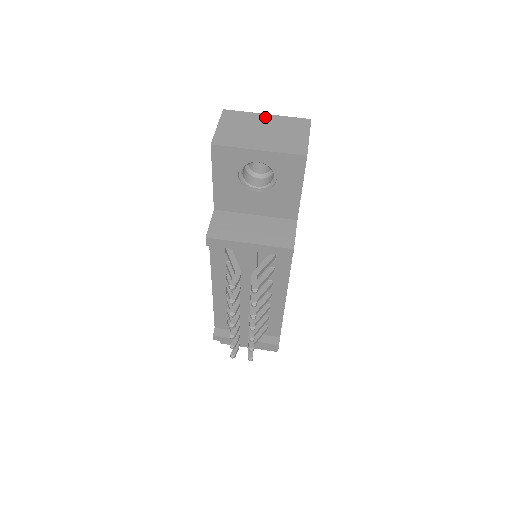
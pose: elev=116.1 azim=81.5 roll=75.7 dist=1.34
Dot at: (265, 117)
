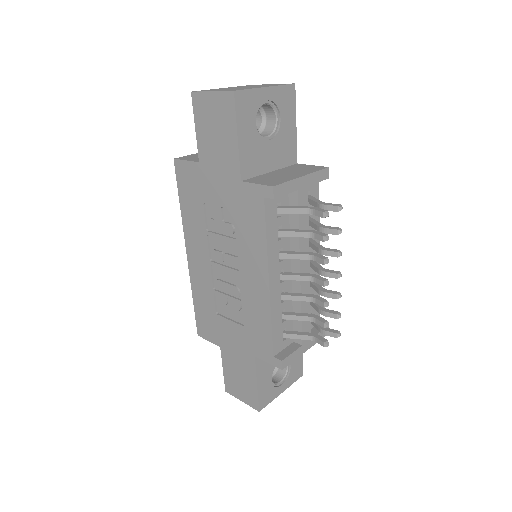
Dot at: occluded
